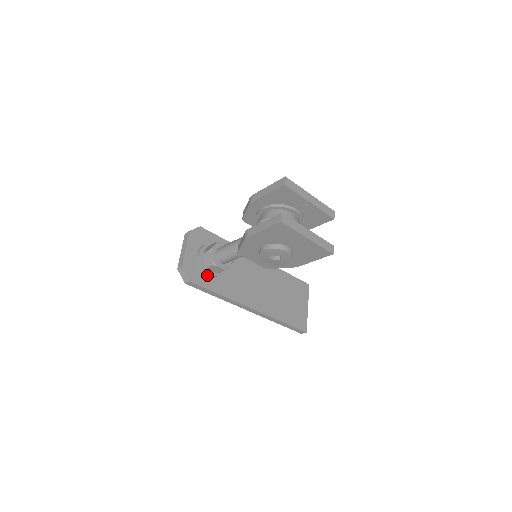
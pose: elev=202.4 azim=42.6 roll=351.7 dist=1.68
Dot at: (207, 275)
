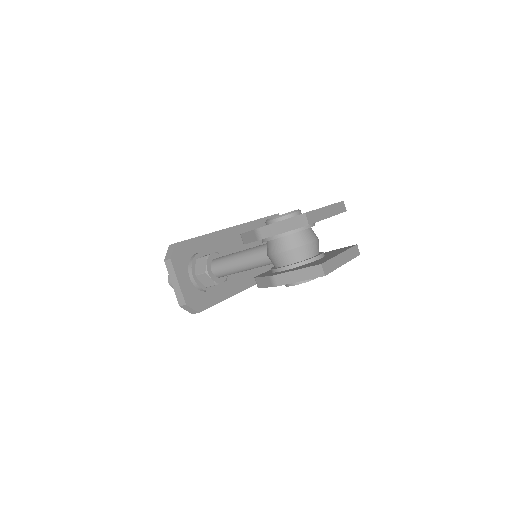
Dot at: (208, 291)
